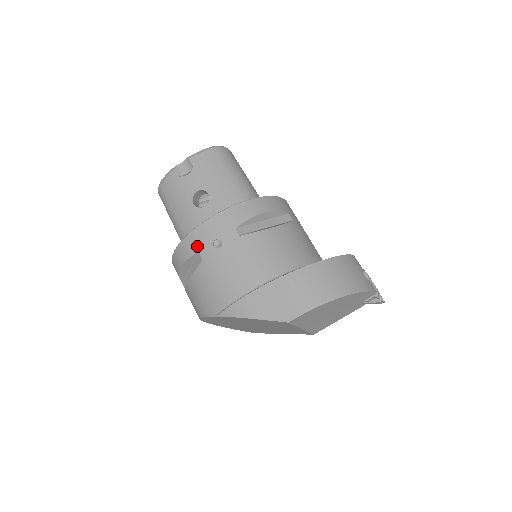
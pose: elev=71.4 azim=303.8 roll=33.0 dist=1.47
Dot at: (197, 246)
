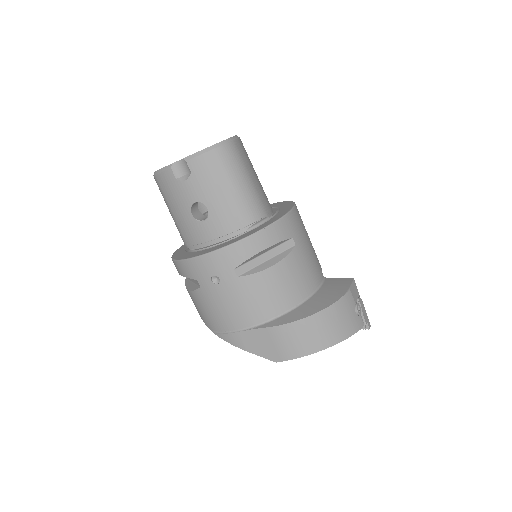
Dot at: (195, 274)
